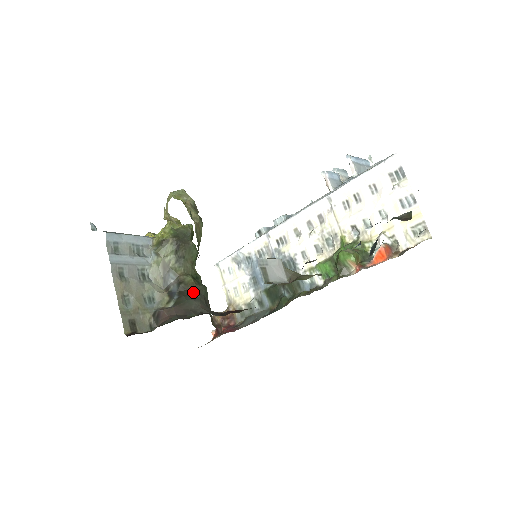
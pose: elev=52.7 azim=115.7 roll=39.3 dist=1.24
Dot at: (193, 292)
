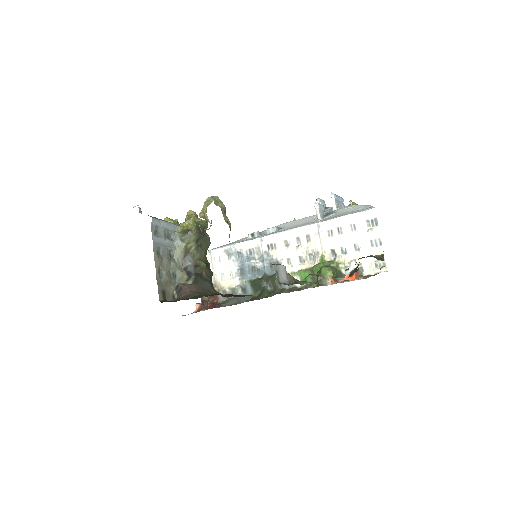
Dot at: (205, 275)
